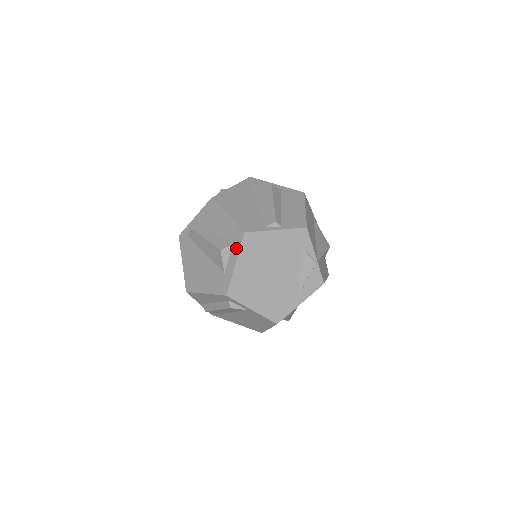
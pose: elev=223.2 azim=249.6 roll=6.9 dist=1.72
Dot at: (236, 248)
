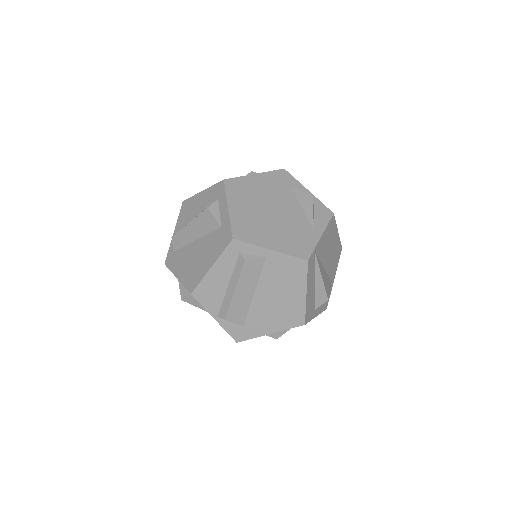
Dot at: (222, 197)
